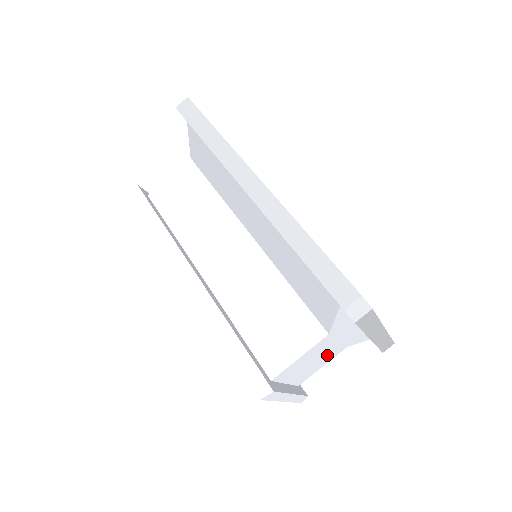
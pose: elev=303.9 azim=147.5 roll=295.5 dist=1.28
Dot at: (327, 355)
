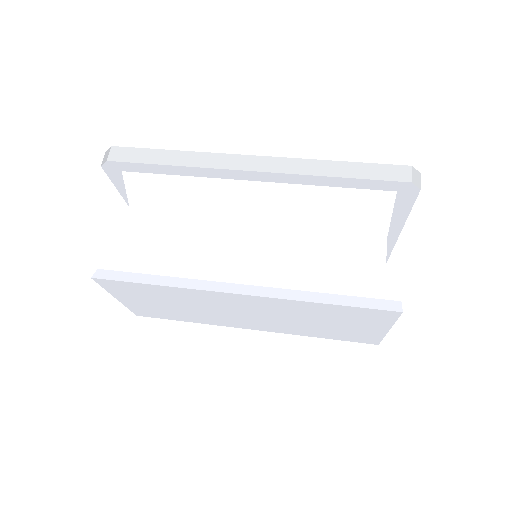
Dot at: occluded
